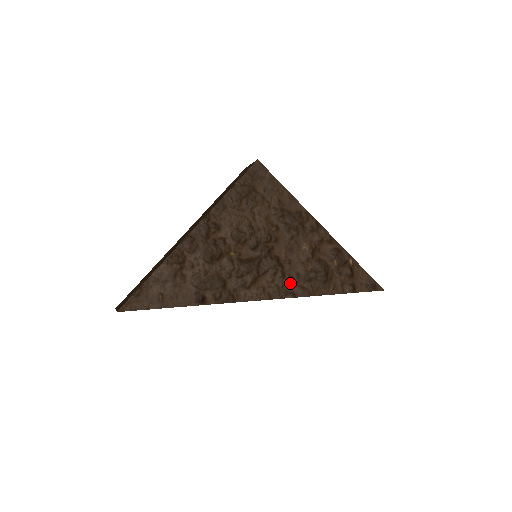
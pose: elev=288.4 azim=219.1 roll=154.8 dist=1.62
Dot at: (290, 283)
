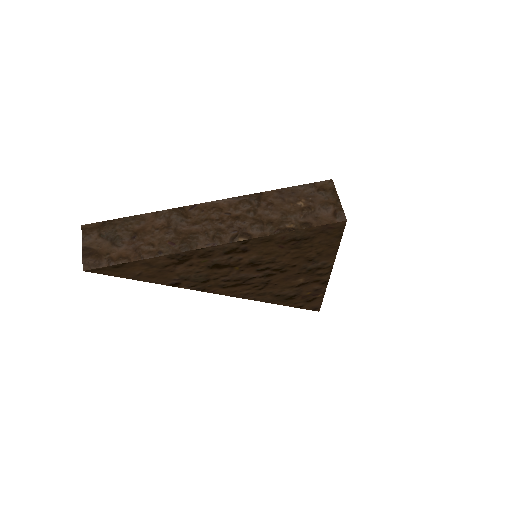
Dot at: (260, 293)
